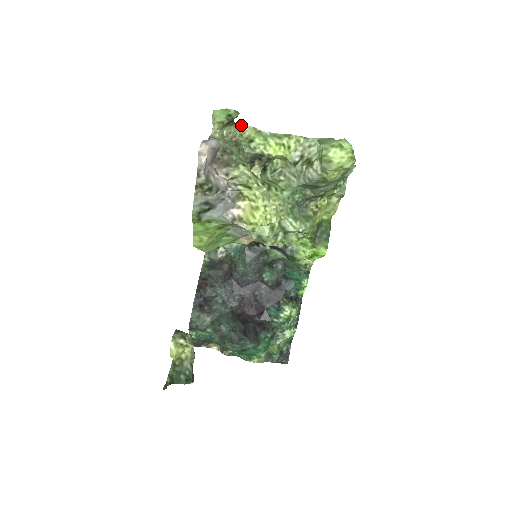
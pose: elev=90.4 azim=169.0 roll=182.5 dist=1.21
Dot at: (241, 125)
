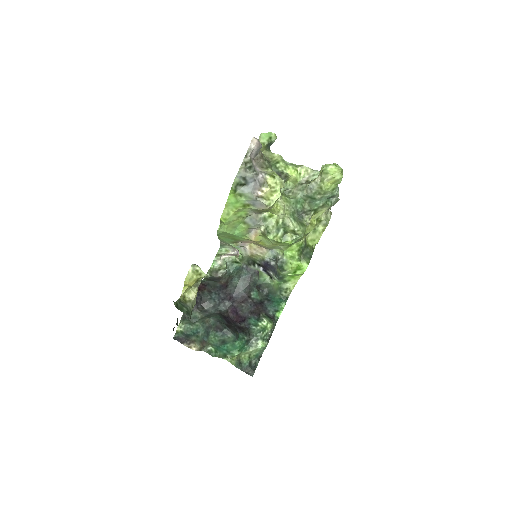
Dot at: (273, 153)
